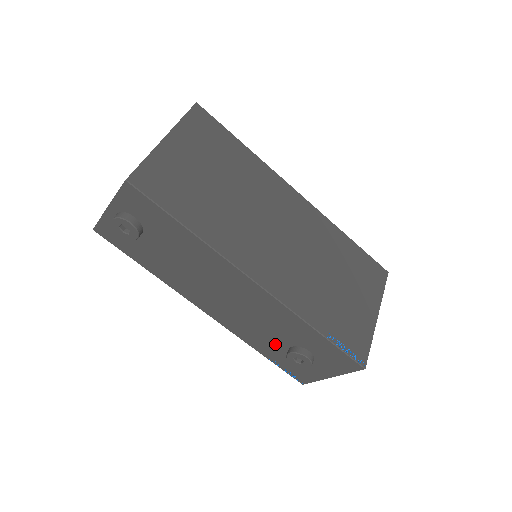
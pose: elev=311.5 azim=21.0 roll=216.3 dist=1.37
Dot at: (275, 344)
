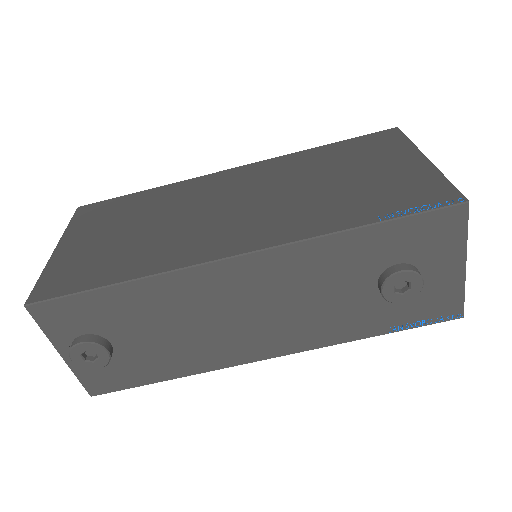
Dot at: (363, 304)
